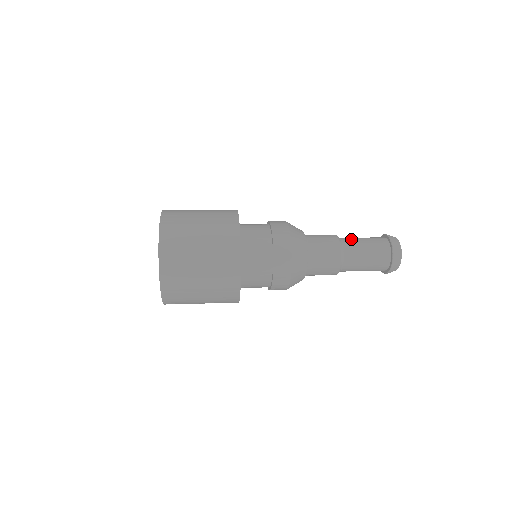
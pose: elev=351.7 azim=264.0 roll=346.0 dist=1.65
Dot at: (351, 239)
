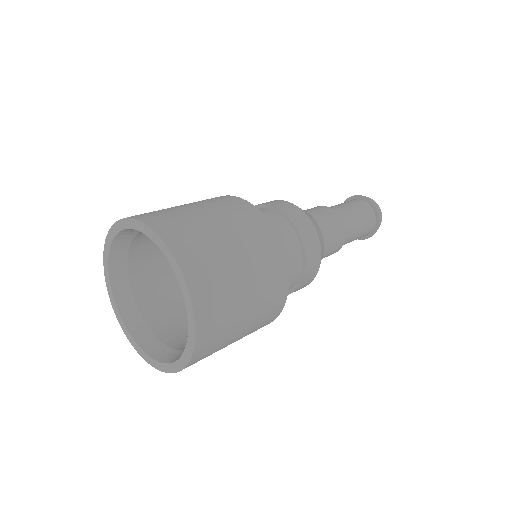
Dot at: (343, 210)
